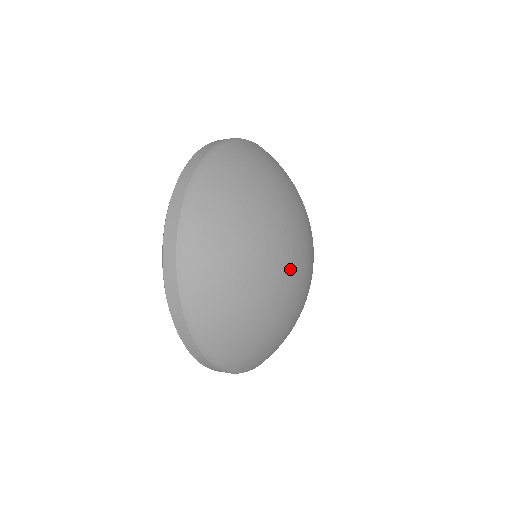
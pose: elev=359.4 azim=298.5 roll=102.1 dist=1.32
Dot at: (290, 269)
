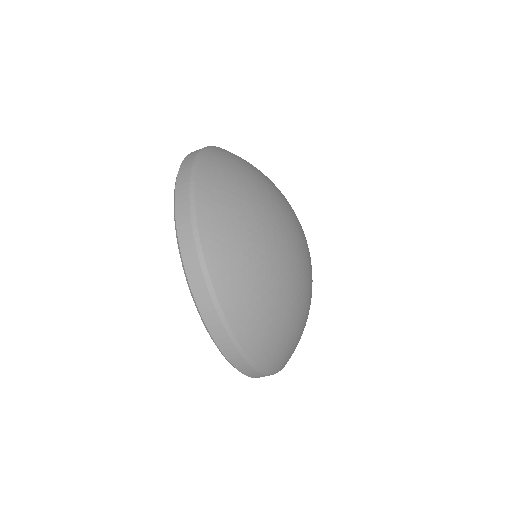
Dot at: (294, 238)
